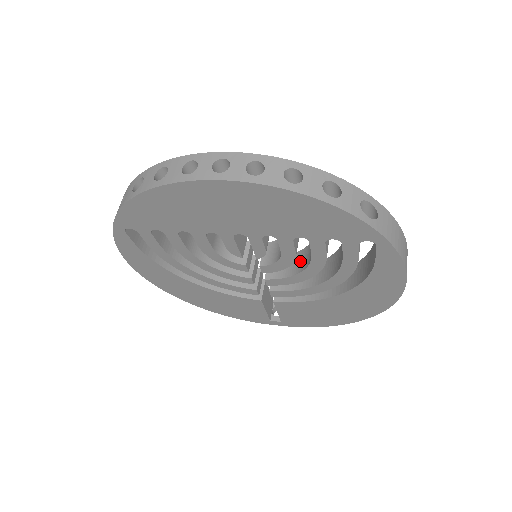
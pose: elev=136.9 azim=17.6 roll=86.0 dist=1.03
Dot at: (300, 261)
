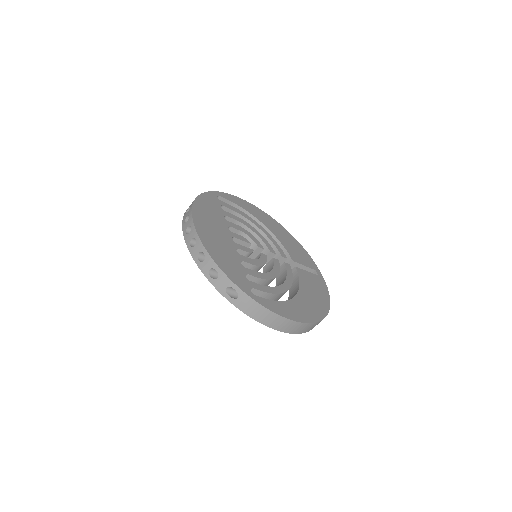
Dot at: occluded
